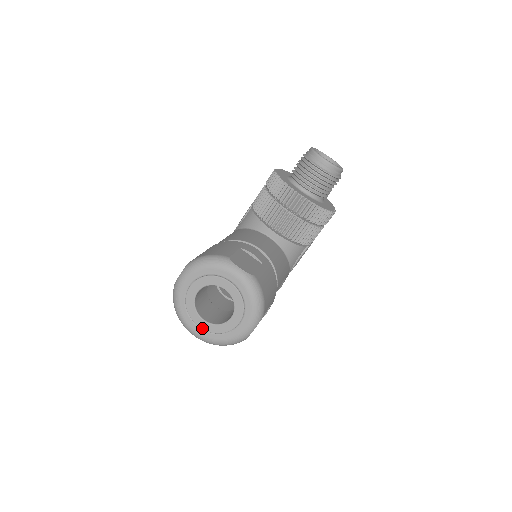
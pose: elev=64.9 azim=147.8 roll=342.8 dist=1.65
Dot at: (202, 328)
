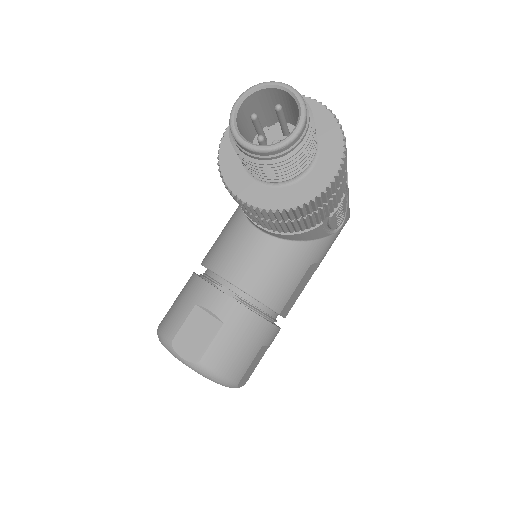
Dot at: occluded
